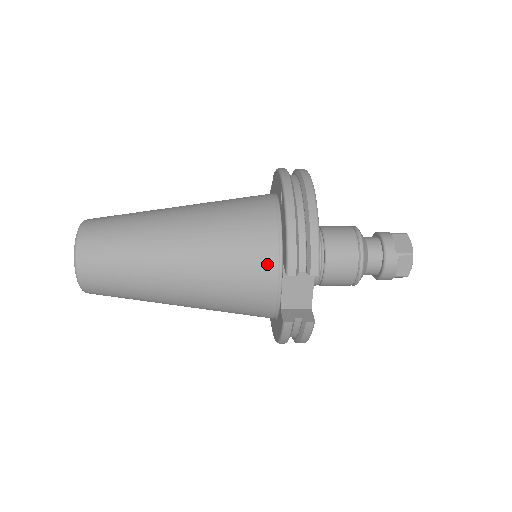
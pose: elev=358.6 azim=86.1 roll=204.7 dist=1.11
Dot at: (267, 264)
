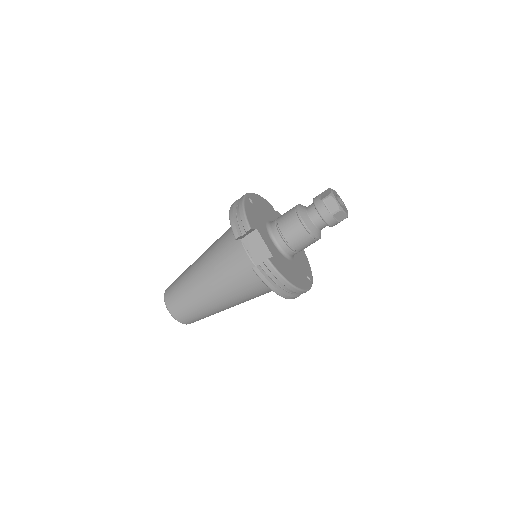
Dot at: (236, 245)
